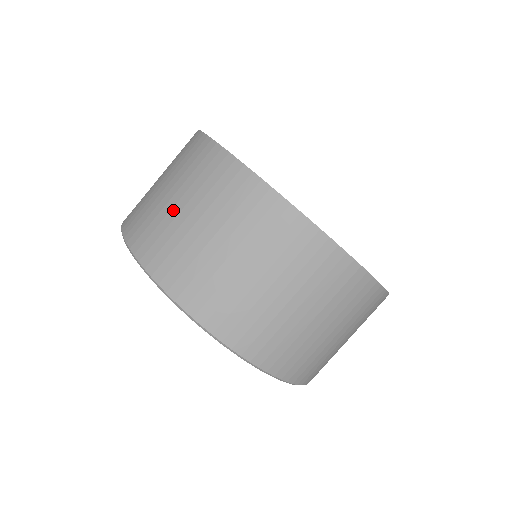
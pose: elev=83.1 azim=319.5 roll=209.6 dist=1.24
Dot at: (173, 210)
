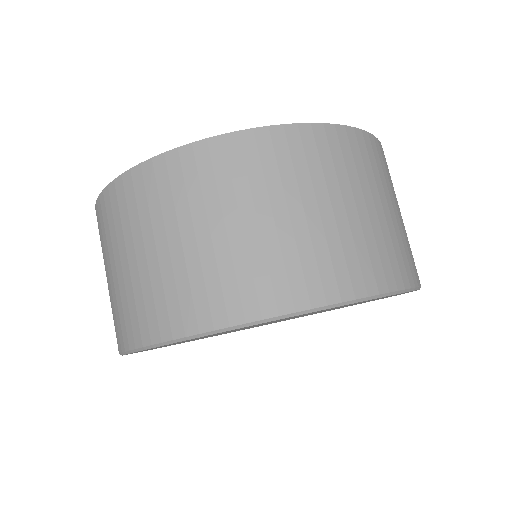
Dot at: (311, 223)
